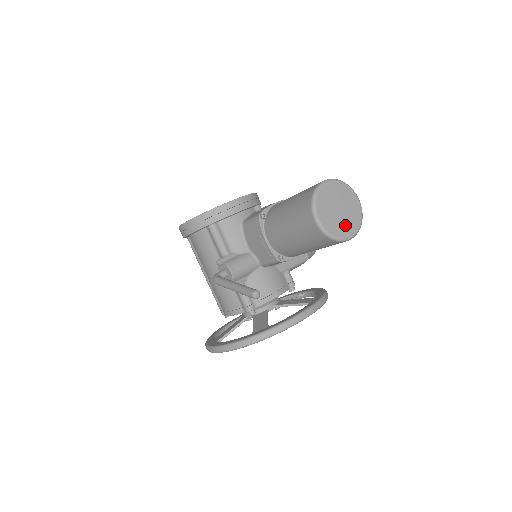
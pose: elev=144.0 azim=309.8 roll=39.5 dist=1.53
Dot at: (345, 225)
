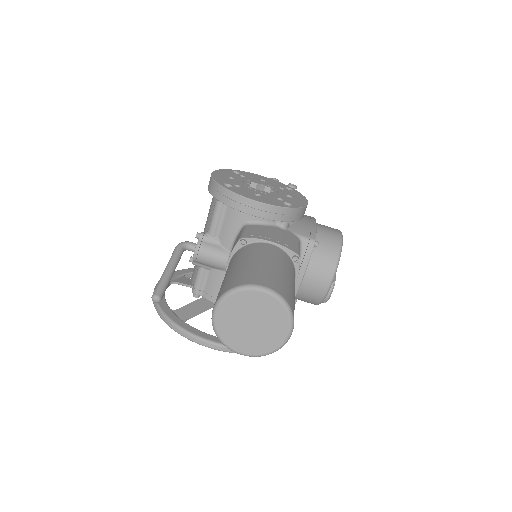
Dot at: (245, 340)
